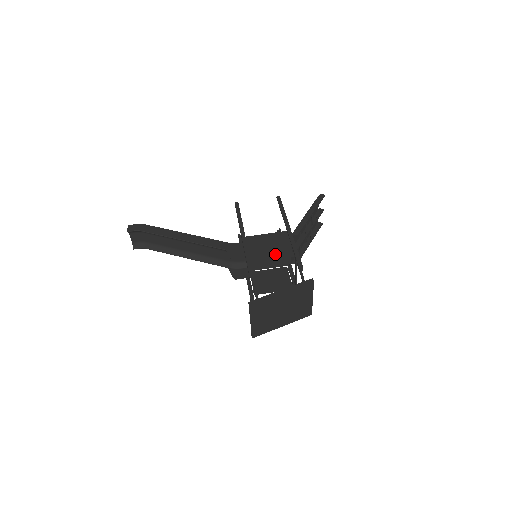
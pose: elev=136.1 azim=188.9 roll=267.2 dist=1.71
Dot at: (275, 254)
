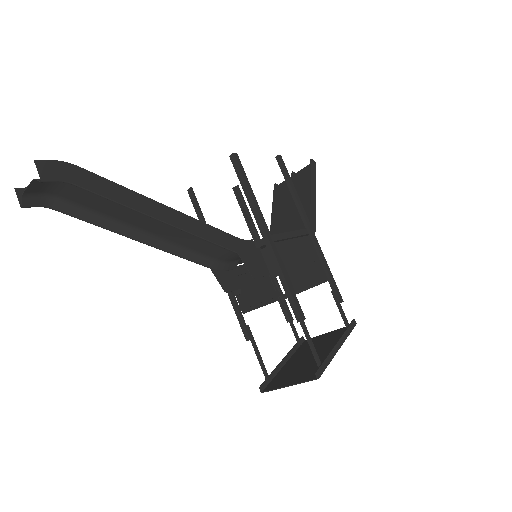
Dot at: (311, 275)
